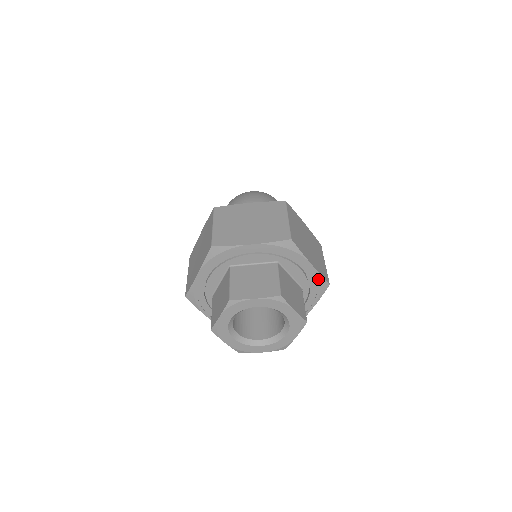
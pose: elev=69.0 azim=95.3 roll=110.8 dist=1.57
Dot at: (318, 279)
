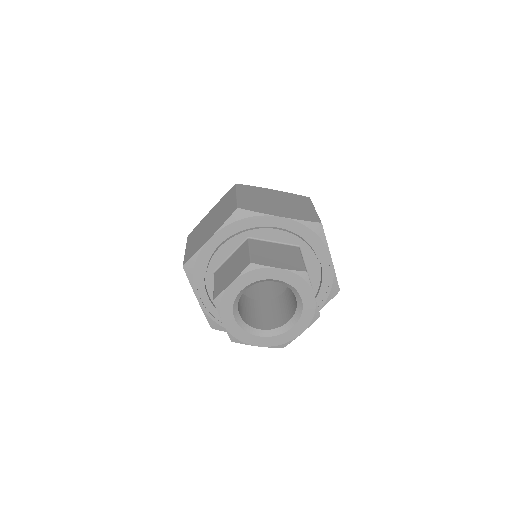
Dot at: (332, 280)
